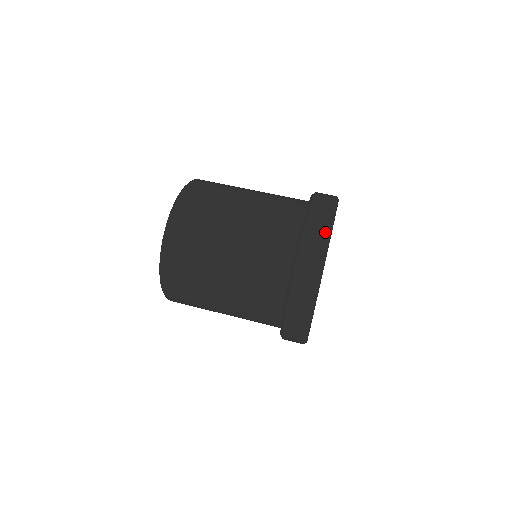
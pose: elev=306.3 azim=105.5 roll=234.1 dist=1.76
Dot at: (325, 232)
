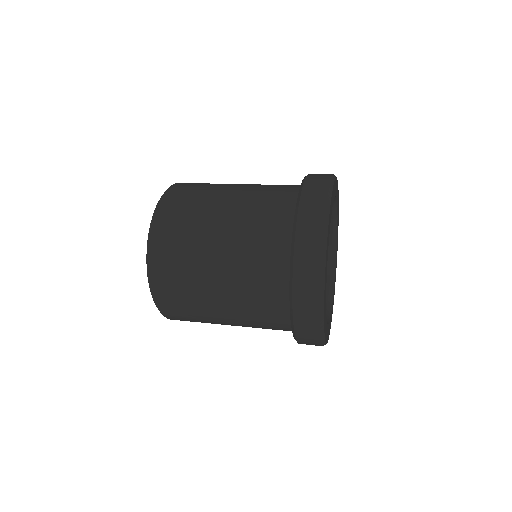
Dot at: (326, 184)
